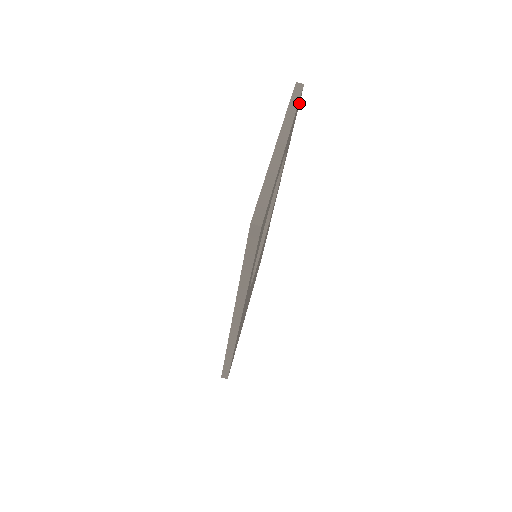
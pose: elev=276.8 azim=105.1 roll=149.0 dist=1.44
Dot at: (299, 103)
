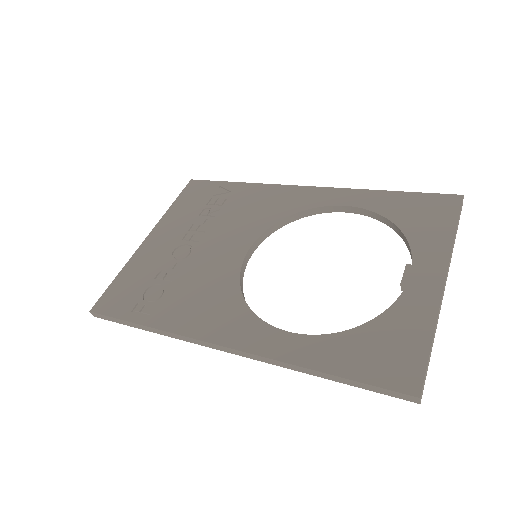
Dot at: occluded
